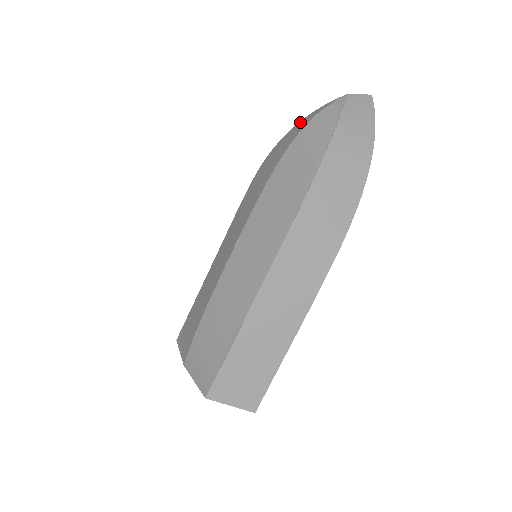
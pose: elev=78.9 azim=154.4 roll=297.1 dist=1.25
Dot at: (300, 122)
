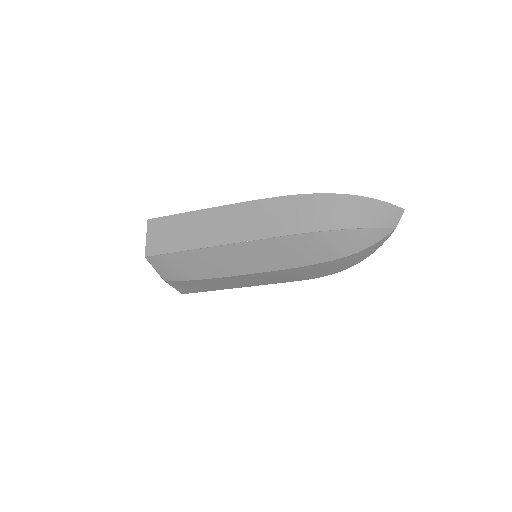
Dot at: (359, 233)
